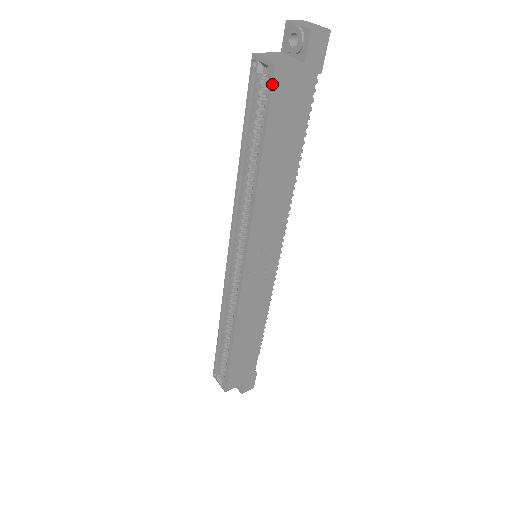
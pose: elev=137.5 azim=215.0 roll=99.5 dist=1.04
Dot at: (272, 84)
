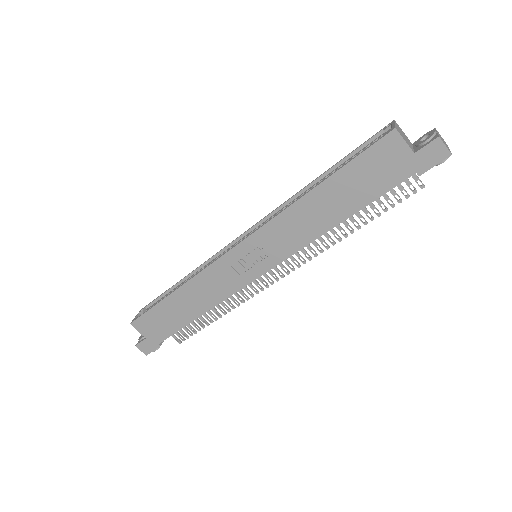
Dot at: (381, 138)
